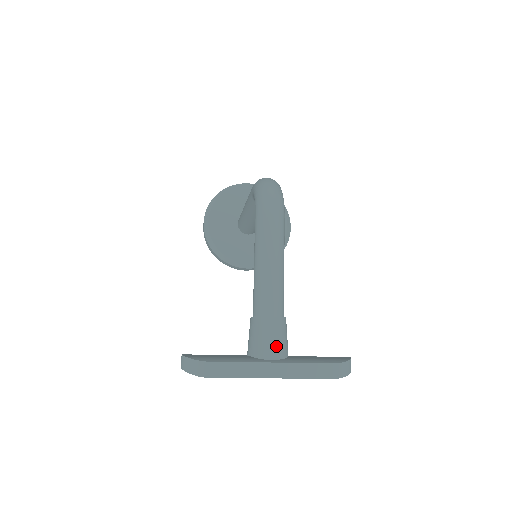
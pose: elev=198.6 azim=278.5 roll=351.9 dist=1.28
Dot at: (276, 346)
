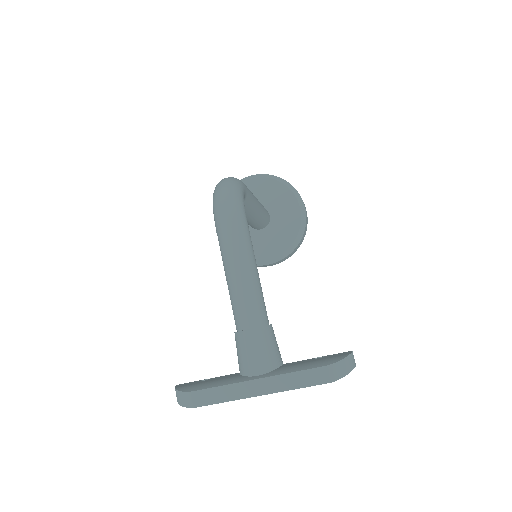
Dot at: (260, 360)
